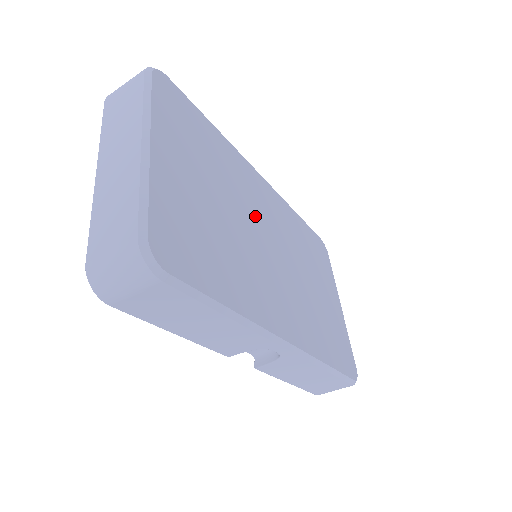
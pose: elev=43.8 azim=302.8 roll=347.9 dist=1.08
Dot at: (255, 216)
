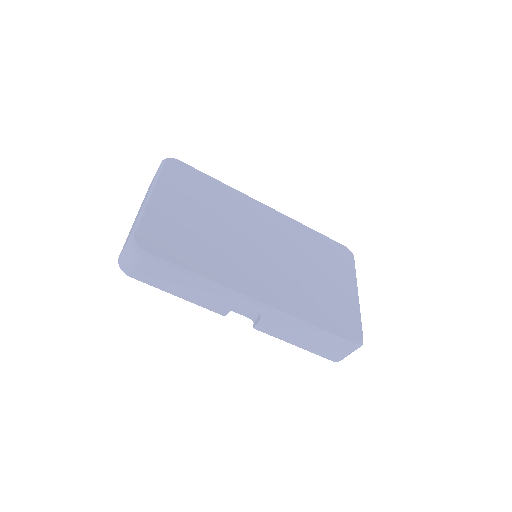
Dot at: (247, 229)
